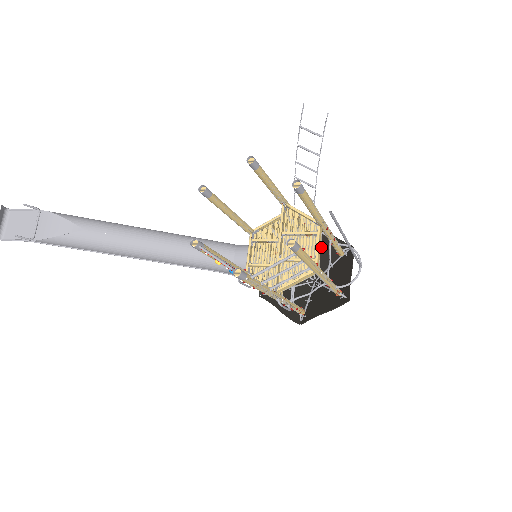
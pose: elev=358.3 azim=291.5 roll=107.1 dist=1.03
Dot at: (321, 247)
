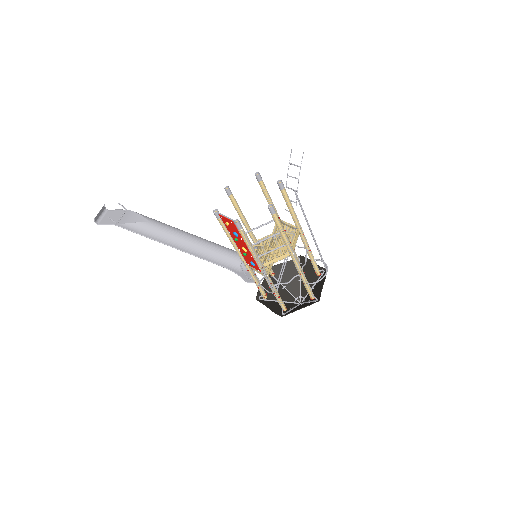
Dot at: (306, 274)
